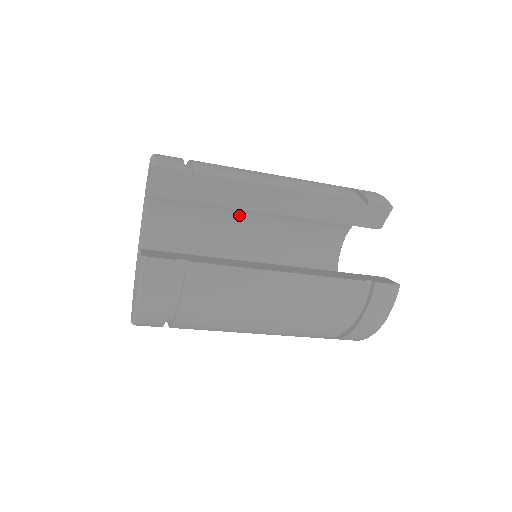
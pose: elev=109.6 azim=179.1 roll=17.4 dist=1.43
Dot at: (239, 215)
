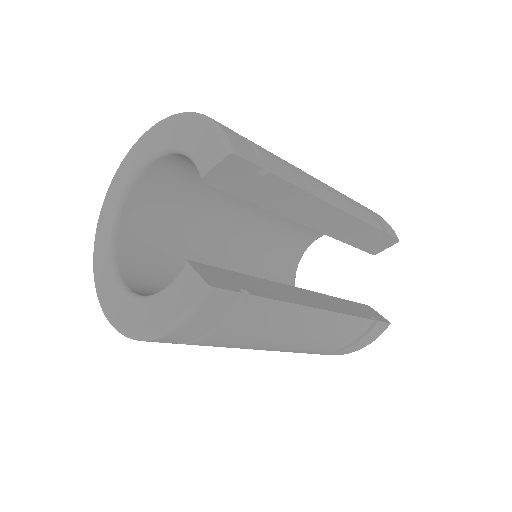
Dot at: occluded
